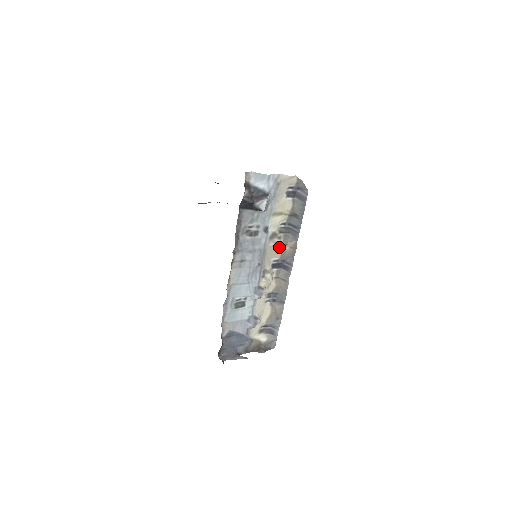
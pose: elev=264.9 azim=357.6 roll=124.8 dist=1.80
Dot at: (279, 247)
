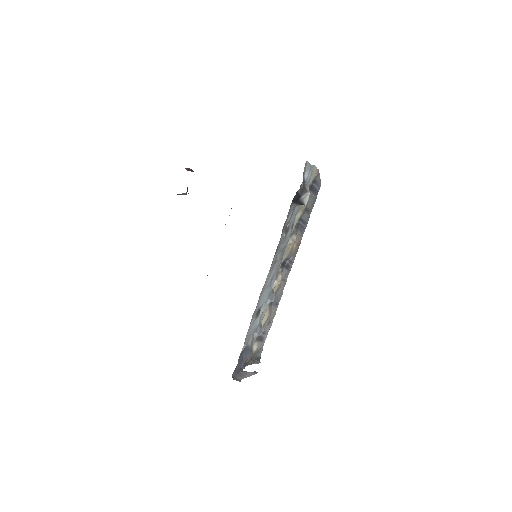
Dot at: (290, 245)
